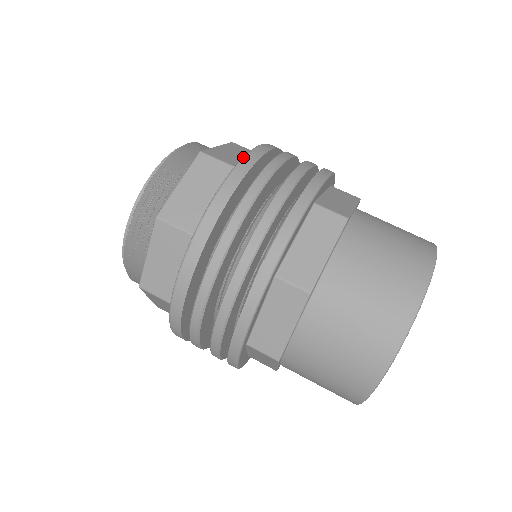
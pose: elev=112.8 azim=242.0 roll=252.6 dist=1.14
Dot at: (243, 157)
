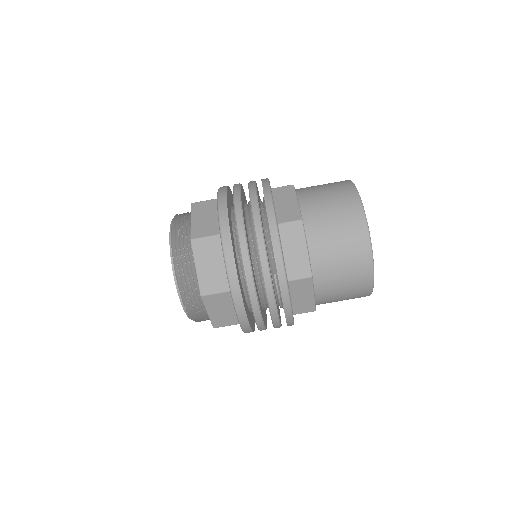
Dot at: (220, 228)
